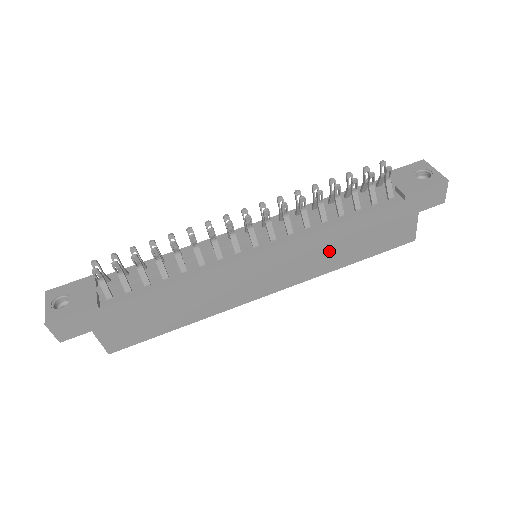
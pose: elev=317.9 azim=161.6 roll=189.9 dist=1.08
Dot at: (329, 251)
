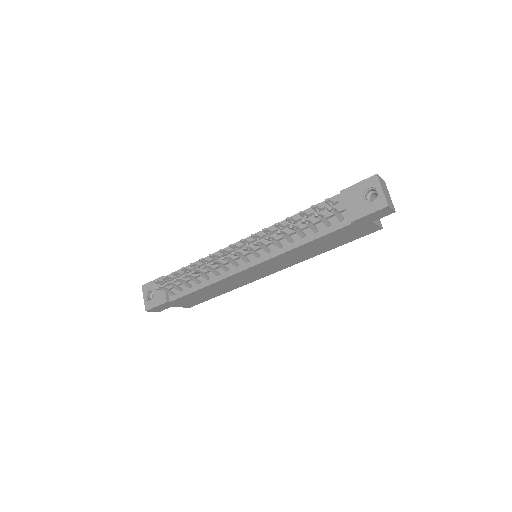
Dot at: (305, 253)
